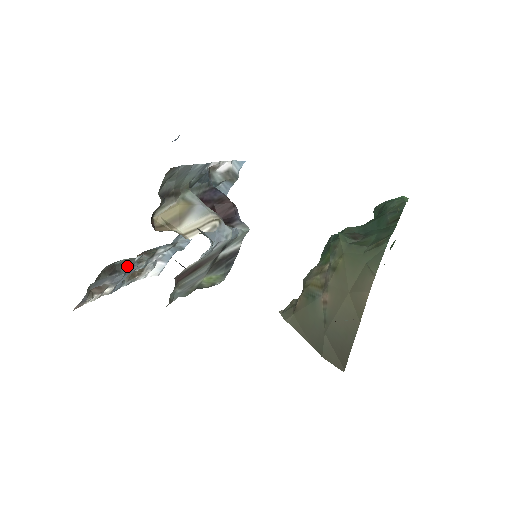
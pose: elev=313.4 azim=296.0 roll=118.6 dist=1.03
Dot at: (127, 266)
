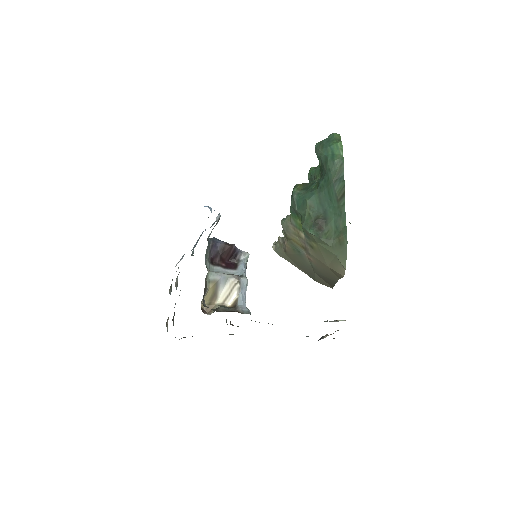
Dot at: occluded
